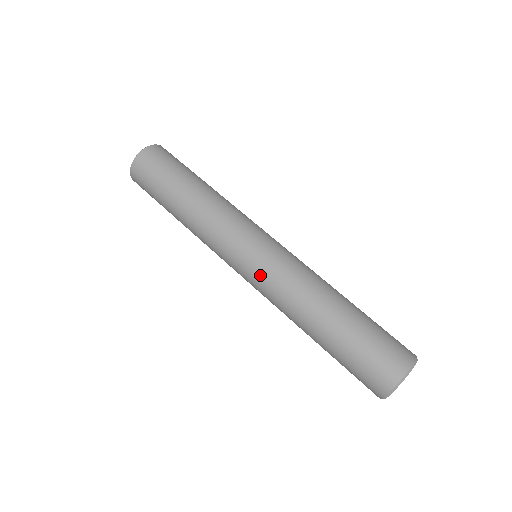
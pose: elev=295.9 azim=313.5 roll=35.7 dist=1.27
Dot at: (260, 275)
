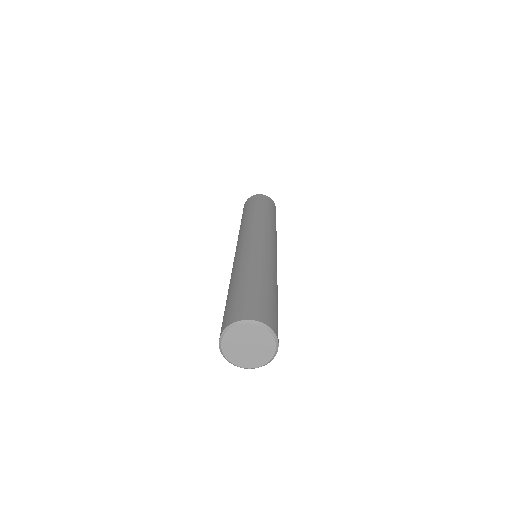
Dot at: (234, 258)
